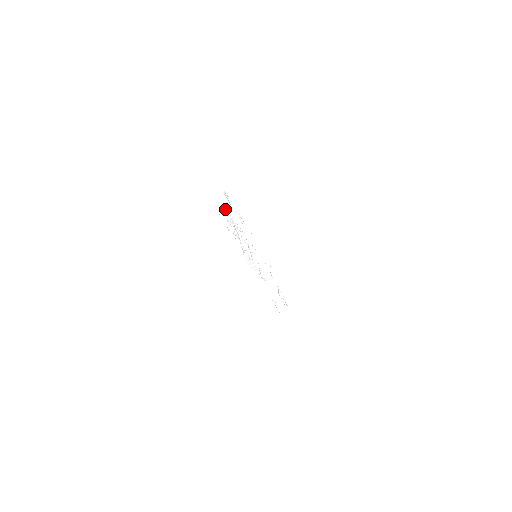
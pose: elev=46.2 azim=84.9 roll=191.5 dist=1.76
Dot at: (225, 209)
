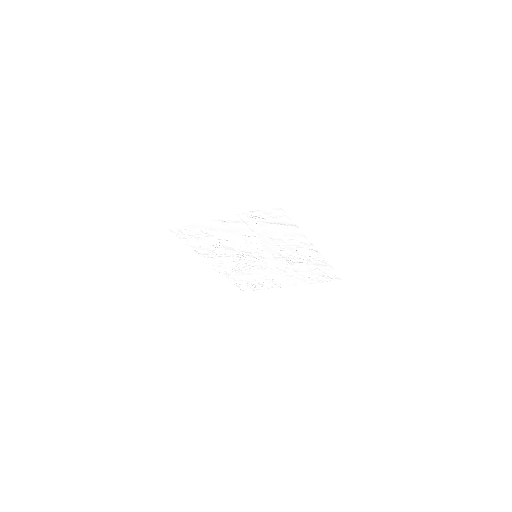
Dot at: (208, 259)
